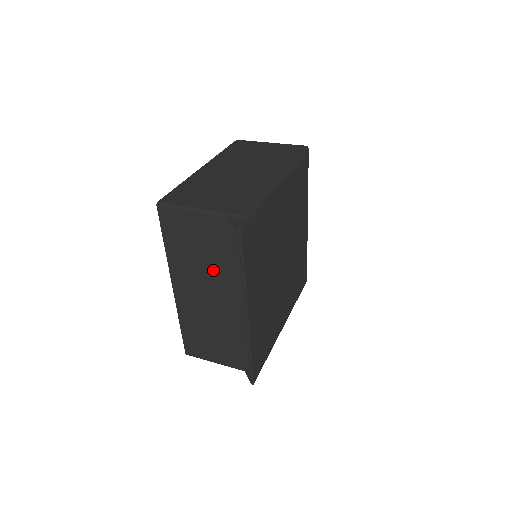
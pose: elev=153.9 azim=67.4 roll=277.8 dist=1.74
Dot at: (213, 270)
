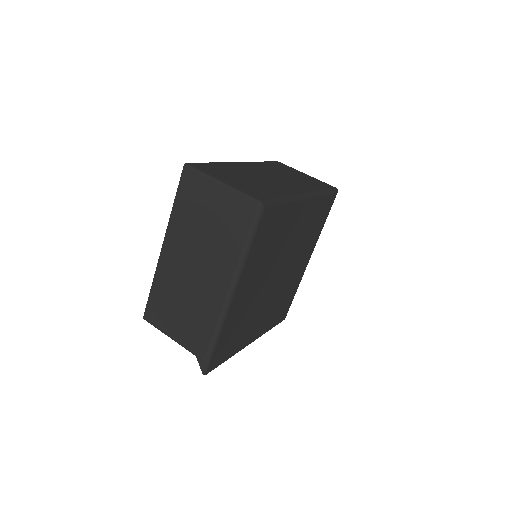
Dot at: occluded
